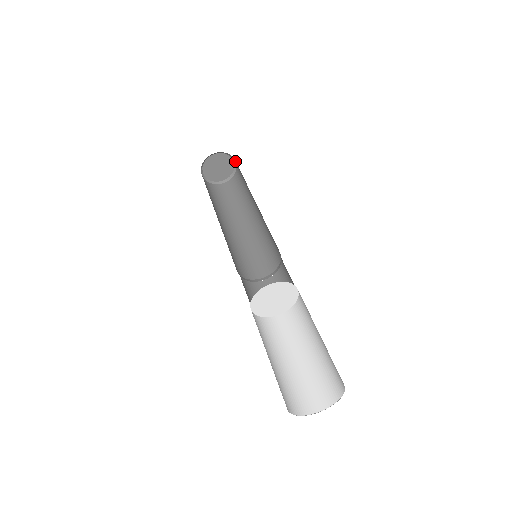
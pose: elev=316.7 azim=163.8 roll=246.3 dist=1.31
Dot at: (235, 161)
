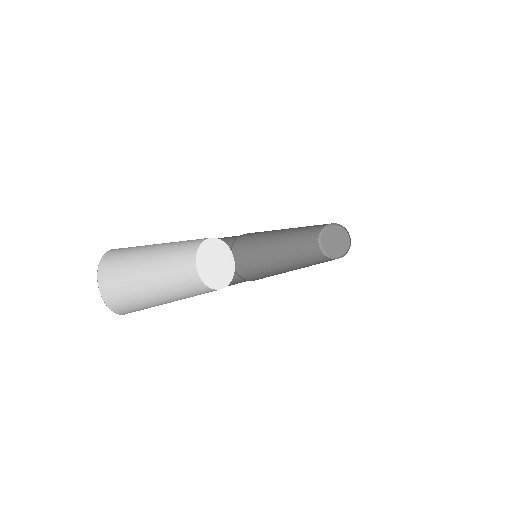
Dot at: (341, 225)
